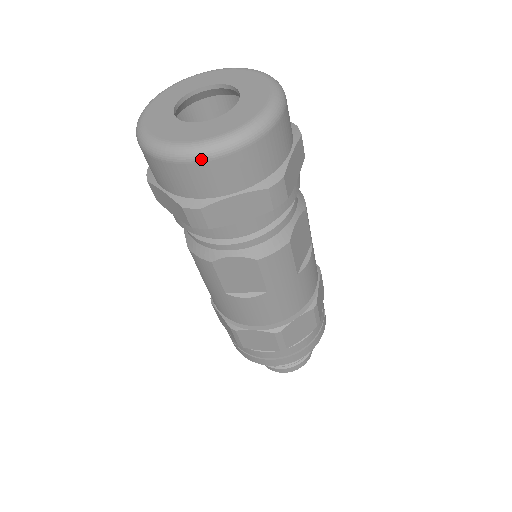
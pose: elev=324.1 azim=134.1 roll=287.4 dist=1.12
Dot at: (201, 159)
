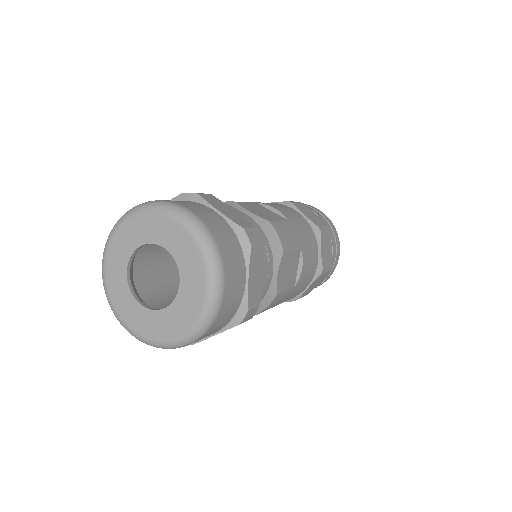
Dot at: (175, 348)
